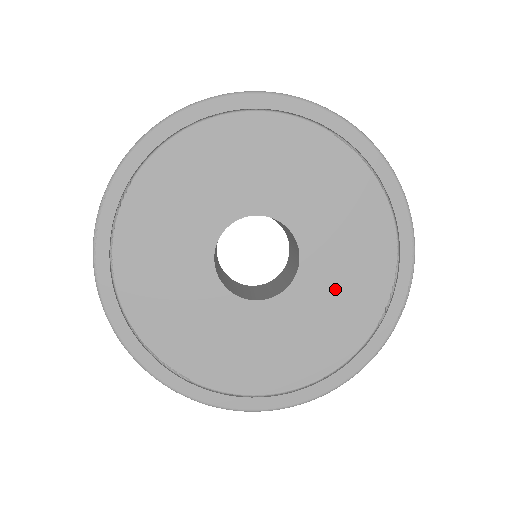
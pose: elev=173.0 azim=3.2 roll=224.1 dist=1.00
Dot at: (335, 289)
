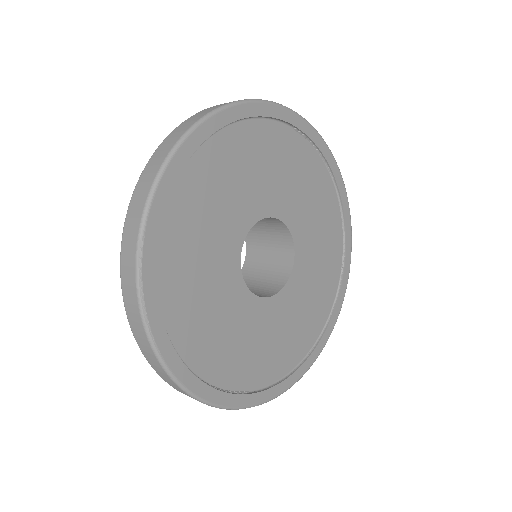
Dot at: (317, 258)
